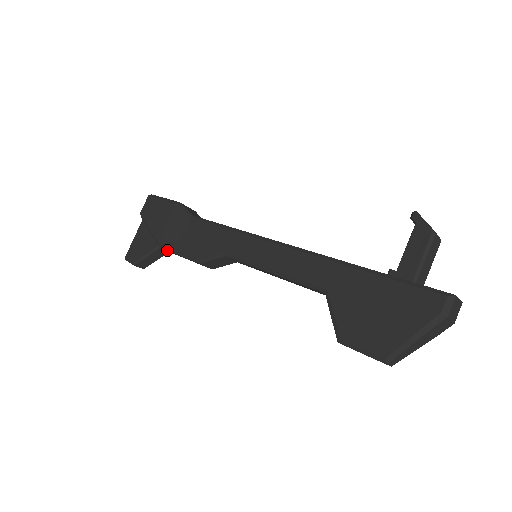
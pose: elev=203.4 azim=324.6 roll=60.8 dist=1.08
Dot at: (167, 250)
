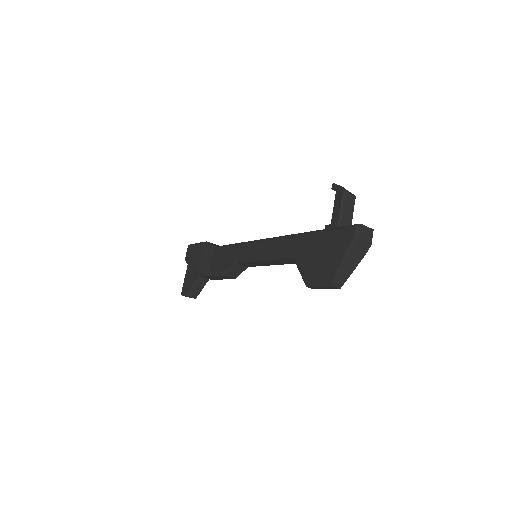
Dot at: (204, 276)
